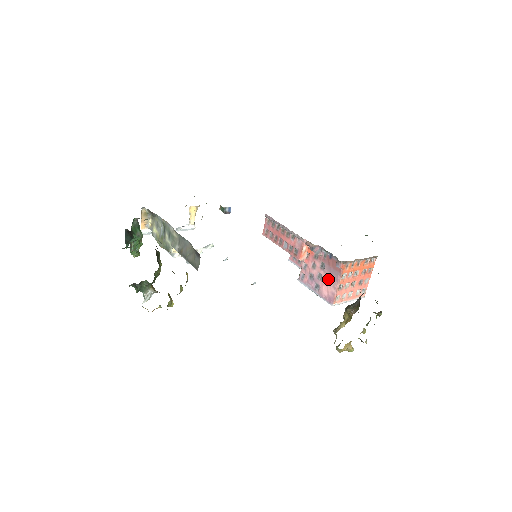
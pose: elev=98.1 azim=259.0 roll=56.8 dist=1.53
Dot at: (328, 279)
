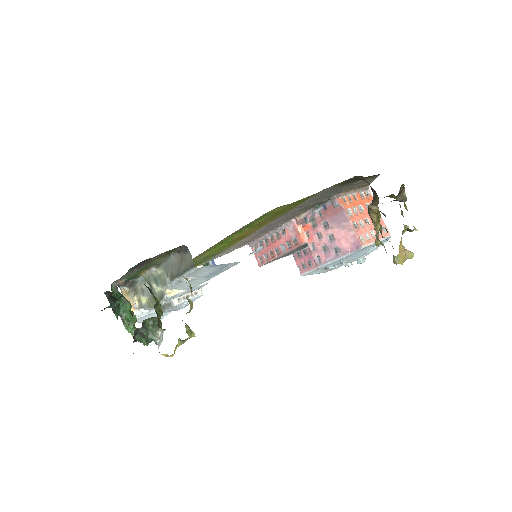
Dot at: (339, 230)
